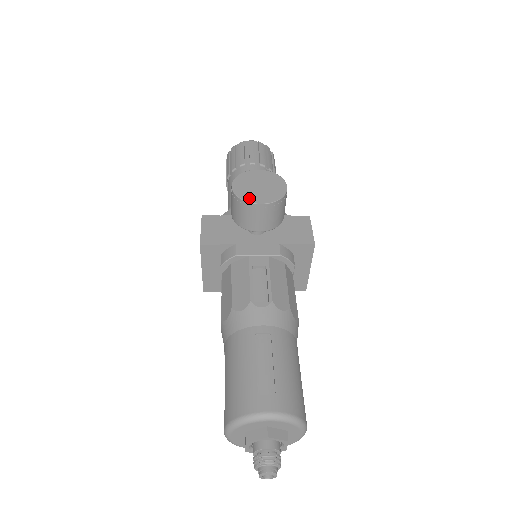
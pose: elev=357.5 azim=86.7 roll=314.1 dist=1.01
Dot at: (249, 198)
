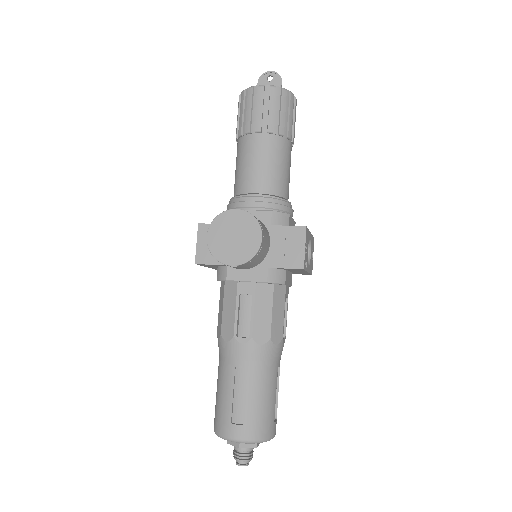
Dot at: (221, 257)
